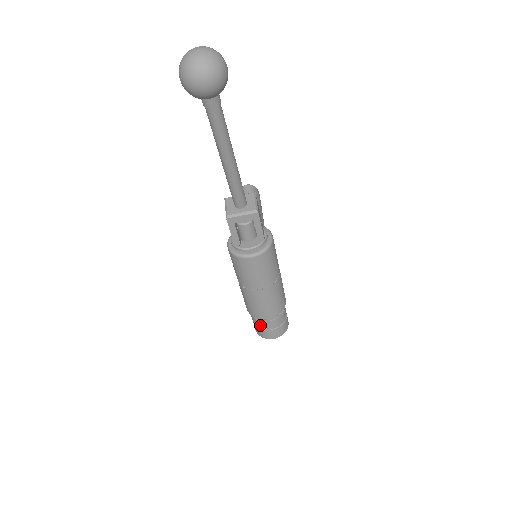
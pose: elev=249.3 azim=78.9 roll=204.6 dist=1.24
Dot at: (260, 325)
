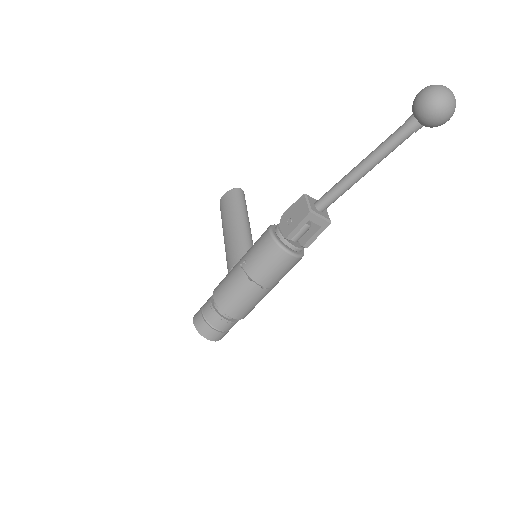
Dot at: (216, 321)
